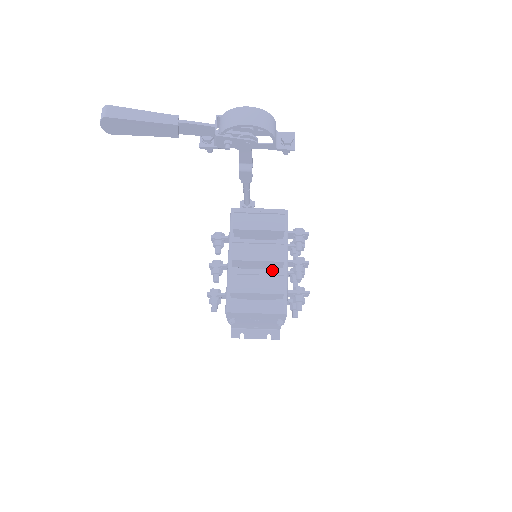
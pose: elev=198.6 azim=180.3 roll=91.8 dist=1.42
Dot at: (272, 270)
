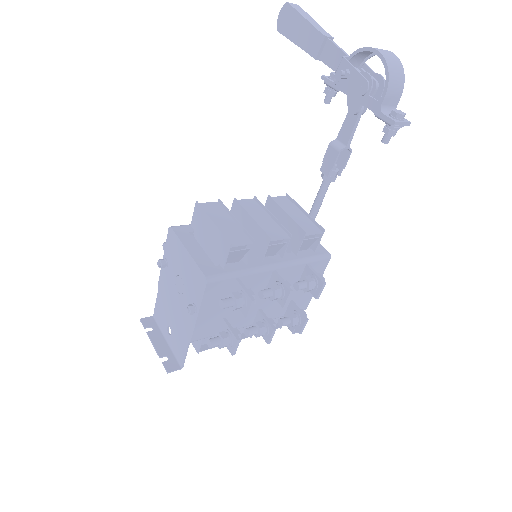
Dot at: (252, 258)
